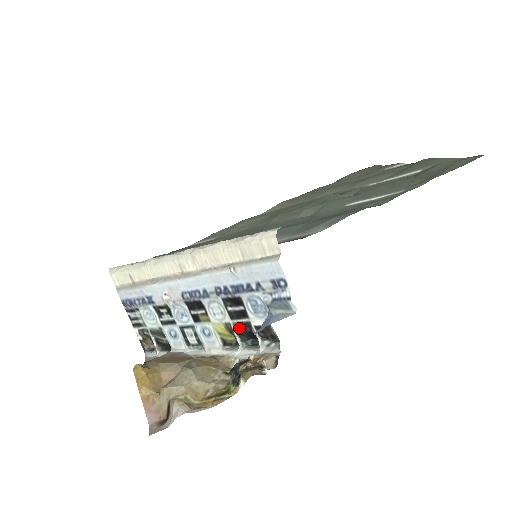
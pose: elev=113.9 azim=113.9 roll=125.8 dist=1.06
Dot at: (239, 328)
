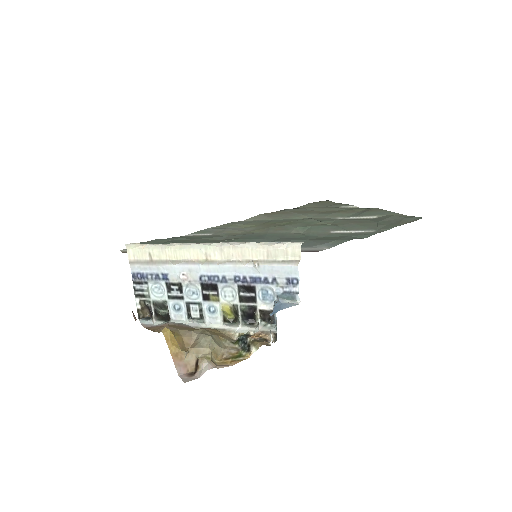
Dot at: (244, 310)
